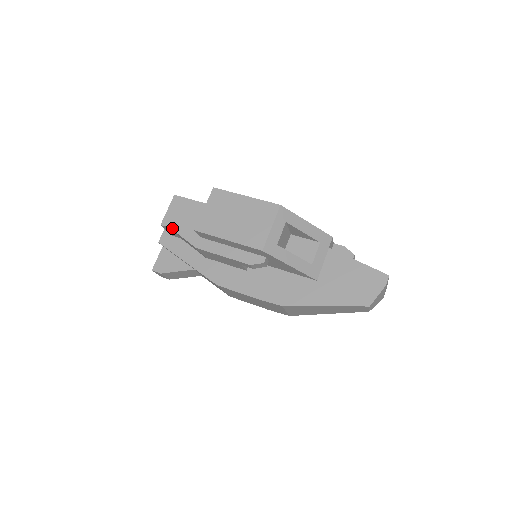
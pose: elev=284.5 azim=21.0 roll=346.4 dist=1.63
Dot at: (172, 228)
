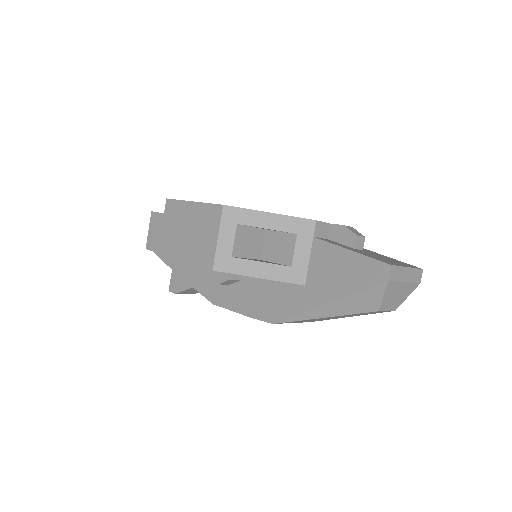
Dot at: (154, 251)
